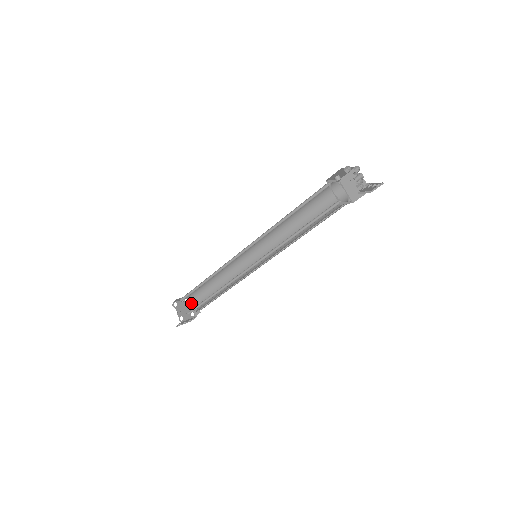
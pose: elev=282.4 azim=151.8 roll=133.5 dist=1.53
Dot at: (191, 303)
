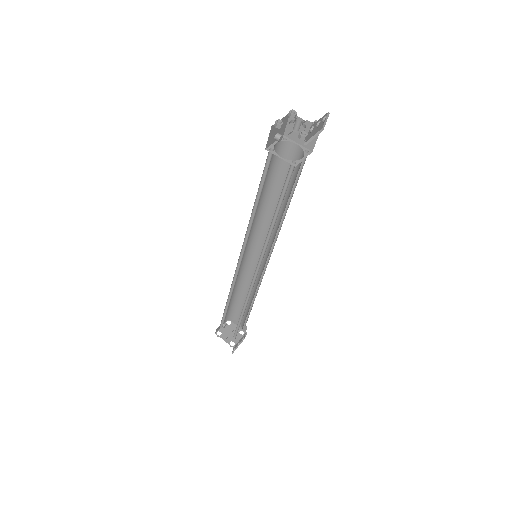
Dot at: (234, 322)
